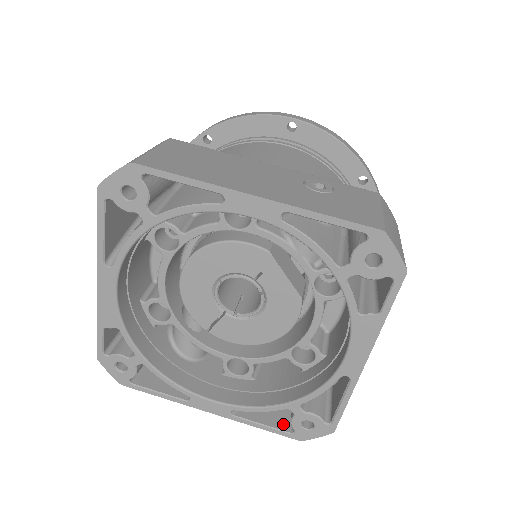
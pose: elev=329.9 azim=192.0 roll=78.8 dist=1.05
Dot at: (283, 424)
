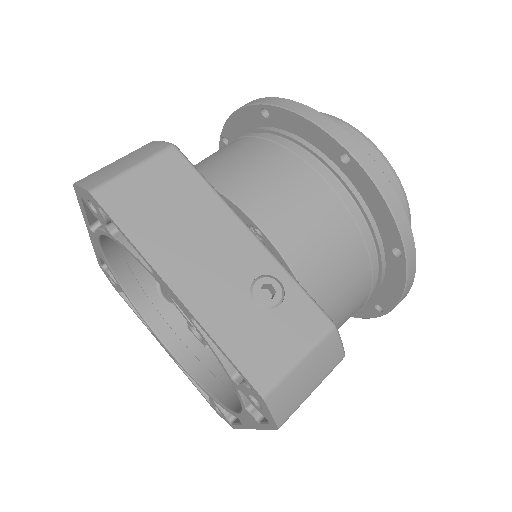
Dot at: occluded
